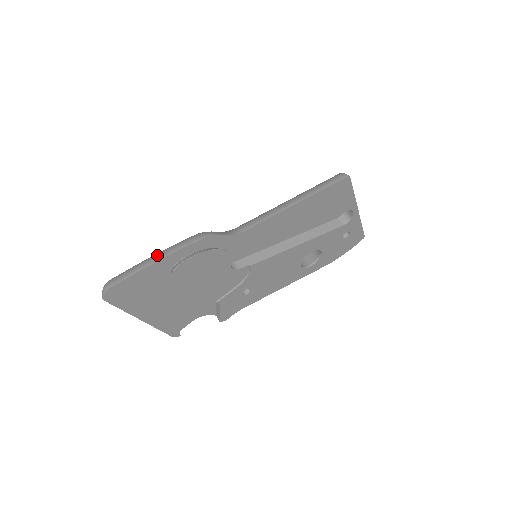
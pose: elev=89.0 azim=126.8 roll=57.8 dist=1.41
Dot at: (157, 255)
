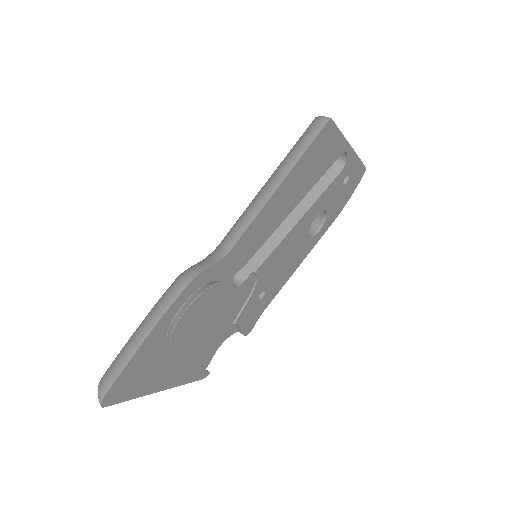
Dot at: (142, 328)
